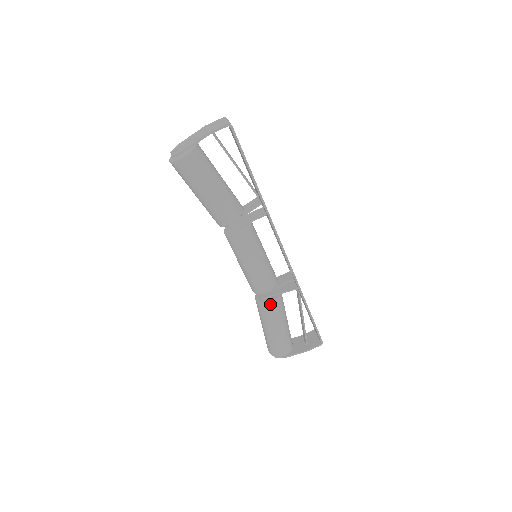
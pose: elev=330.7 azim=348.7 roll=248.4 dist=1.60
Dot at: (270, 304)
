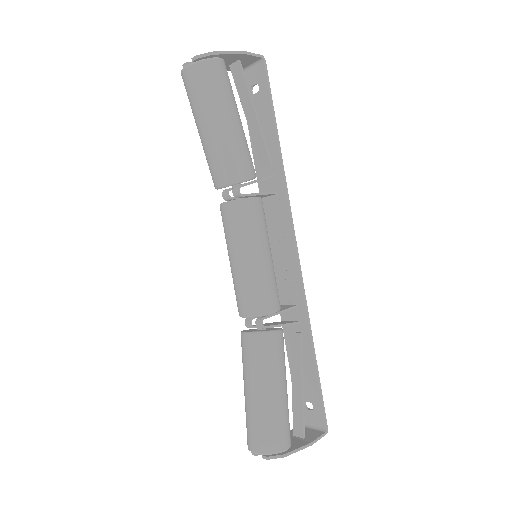
Dot at: (275, 334)
